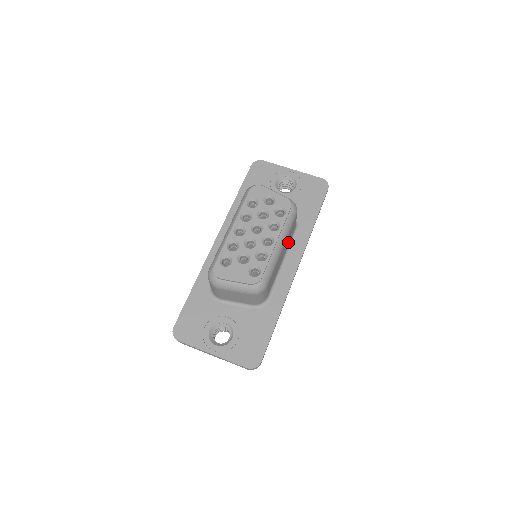
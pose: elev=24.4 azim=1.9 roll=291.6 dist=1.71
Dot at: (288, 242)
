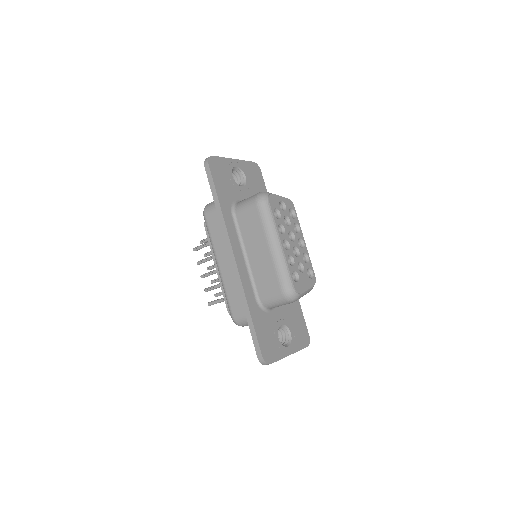
Dot at: occluded
